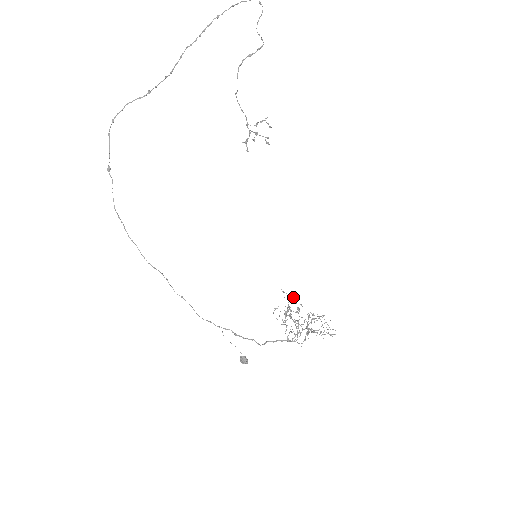
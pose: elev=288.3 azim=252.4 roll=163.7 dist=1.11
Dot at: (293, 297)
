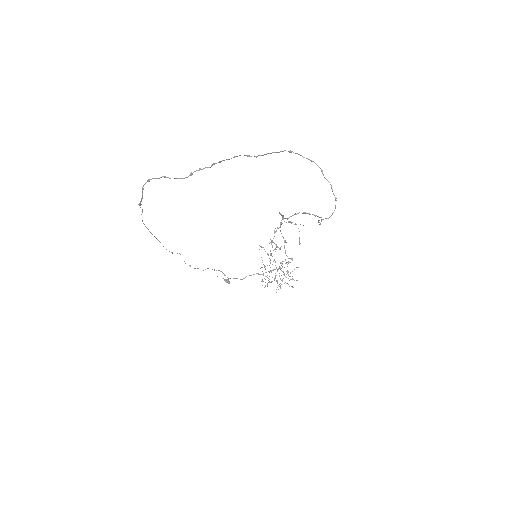
Dot at: occluded
